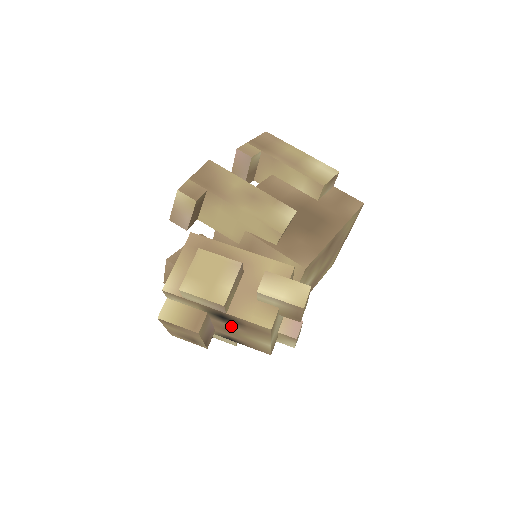
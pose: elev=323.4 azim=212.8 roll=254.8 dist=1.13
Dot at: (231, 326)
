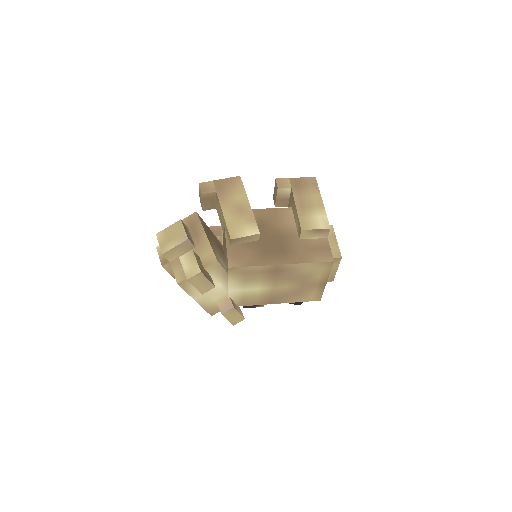
Dot at: occluded
